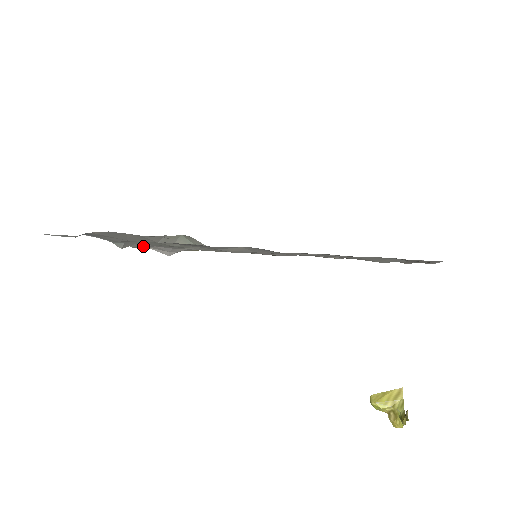
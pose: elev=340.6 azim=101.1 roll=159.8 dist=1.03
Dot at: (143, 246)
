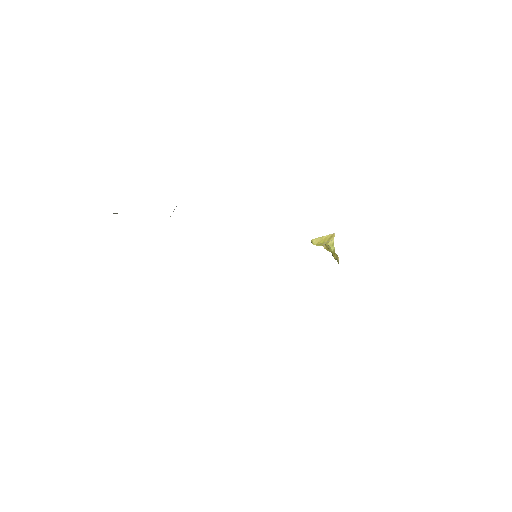
Dot at: occluded
